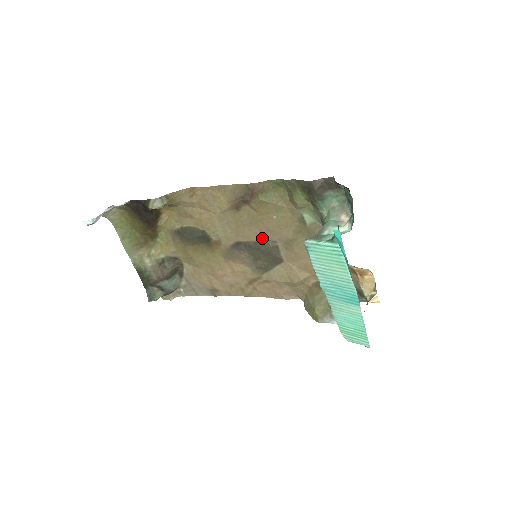
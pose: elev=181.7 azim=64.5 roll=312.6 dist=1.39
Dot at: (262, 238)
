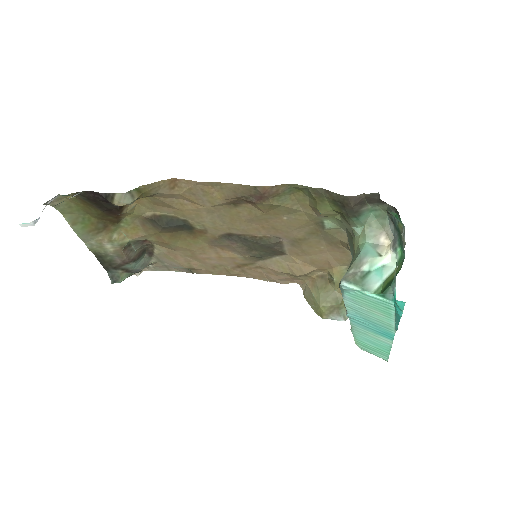
Dot at: (263, 233)
